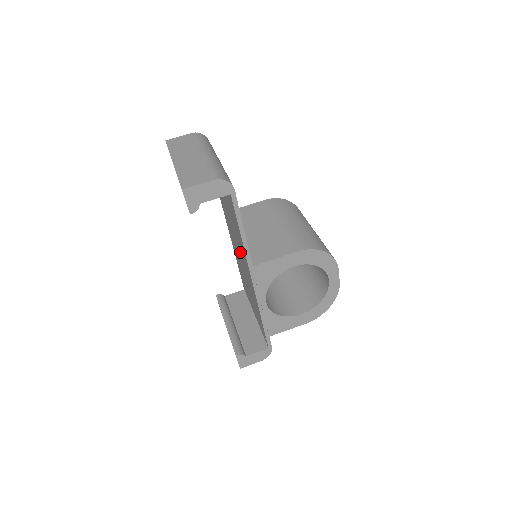
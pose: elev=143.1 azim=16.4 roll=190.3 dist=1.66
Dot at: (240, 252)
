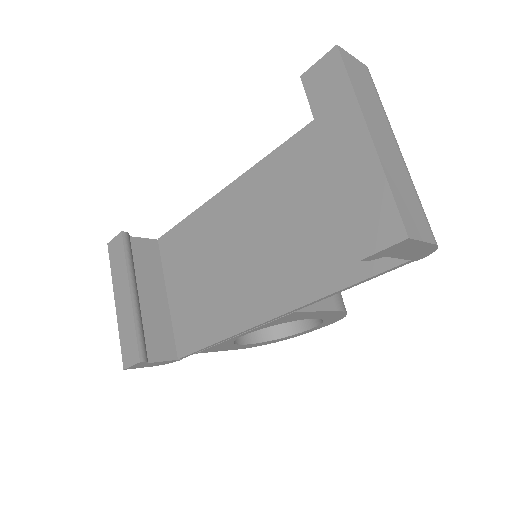
Dot at: (266, 260)
